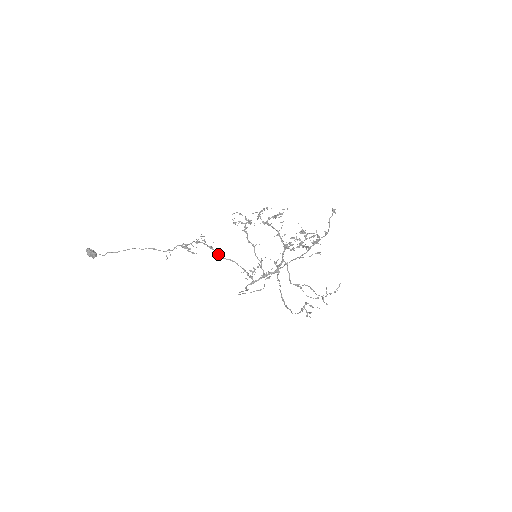
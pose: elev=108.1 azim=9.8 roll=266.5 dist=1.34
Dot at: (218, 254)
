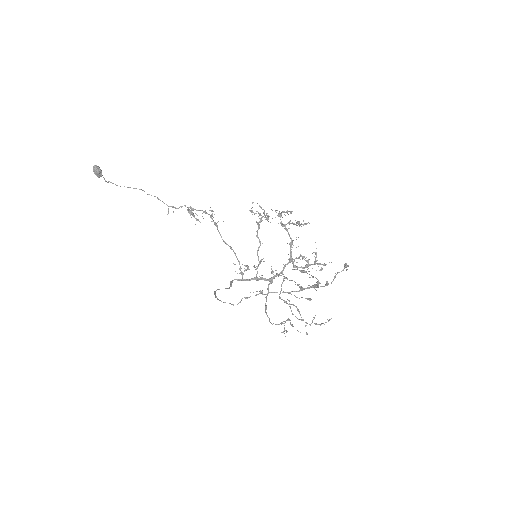
Dot at: (220, 234)
